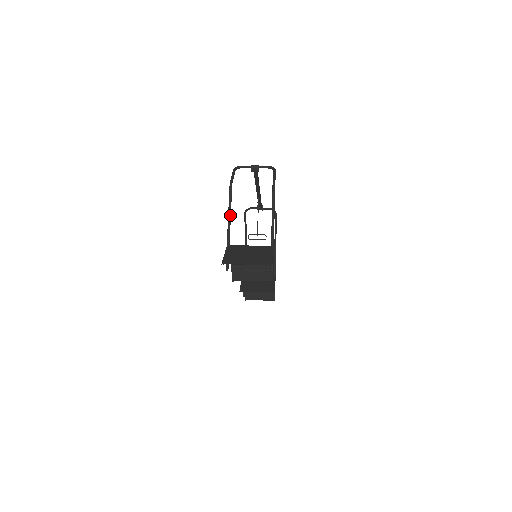
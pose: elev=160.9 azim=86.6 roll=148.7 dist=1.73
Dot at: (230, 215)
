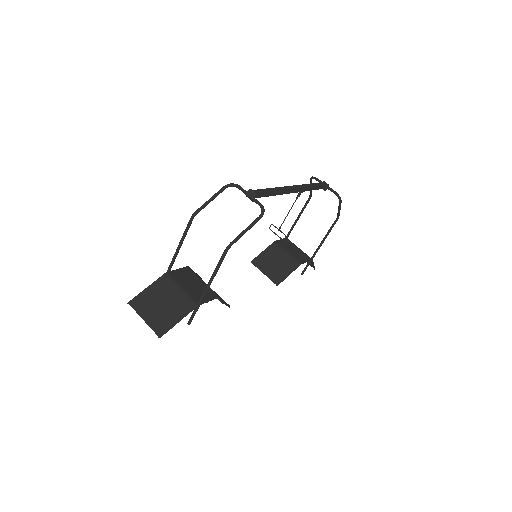
Dot at: (179, 247)
